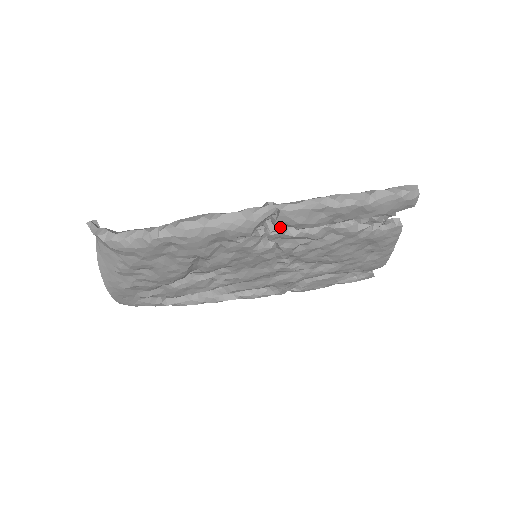
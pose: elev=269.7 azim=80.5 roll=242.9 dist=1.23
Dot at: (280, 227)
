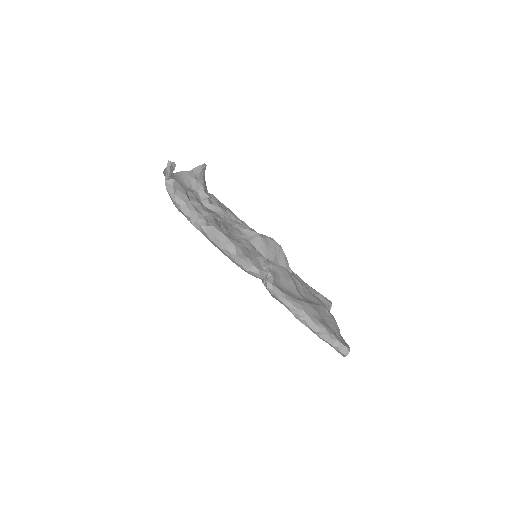
Dot at: occluded
